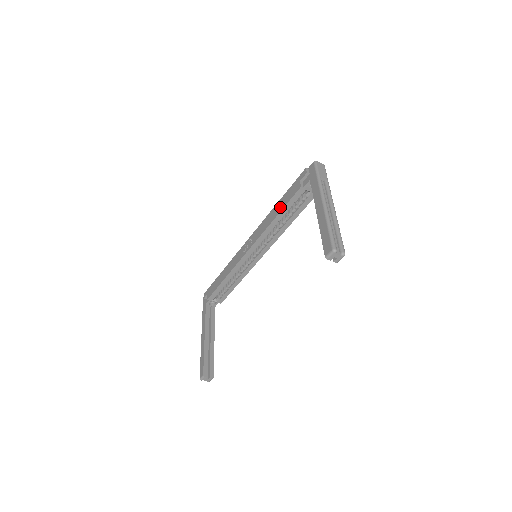
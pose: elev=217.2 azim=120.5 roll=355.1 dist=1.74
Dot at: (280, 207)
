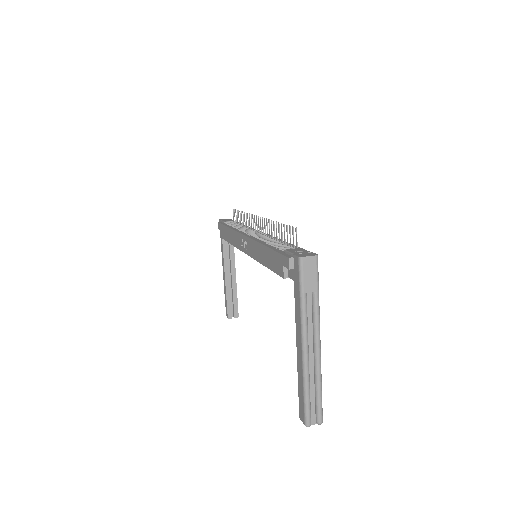
Dot at: (267, 261)
